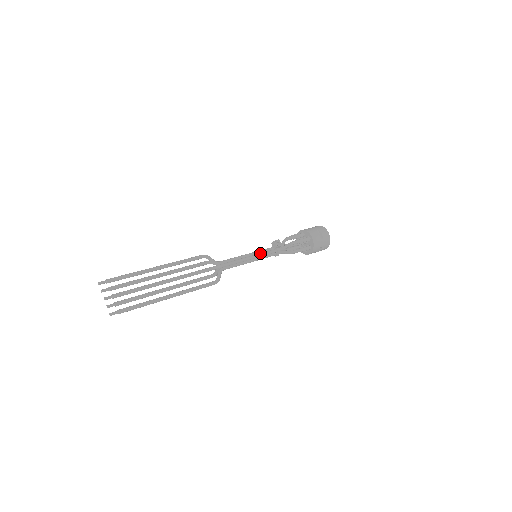
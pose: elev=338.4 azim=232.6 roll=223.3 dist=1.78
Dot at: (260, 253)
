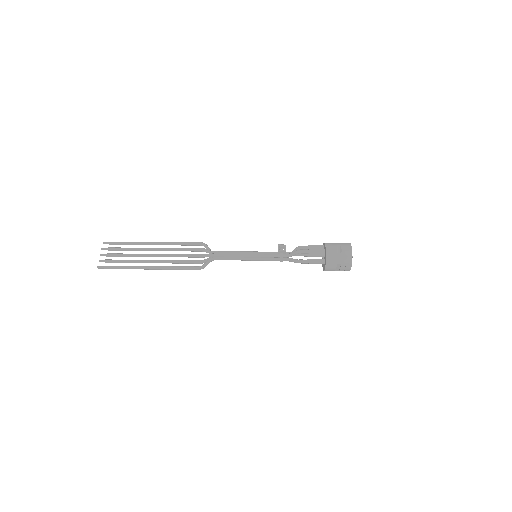
Dot at: (259, 253)
